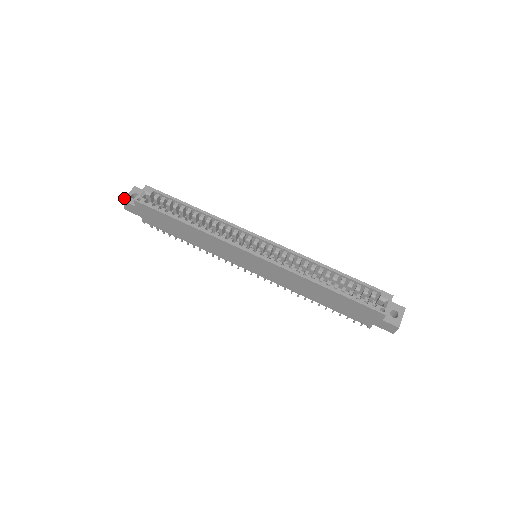
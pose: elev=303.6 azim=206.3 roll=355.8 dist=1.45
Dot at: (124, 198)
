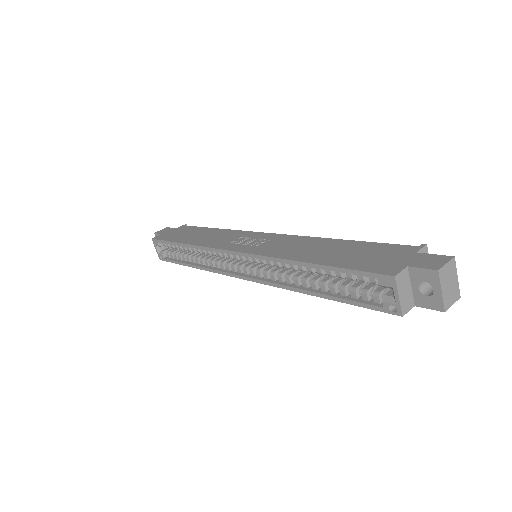
Dot at: occluded
